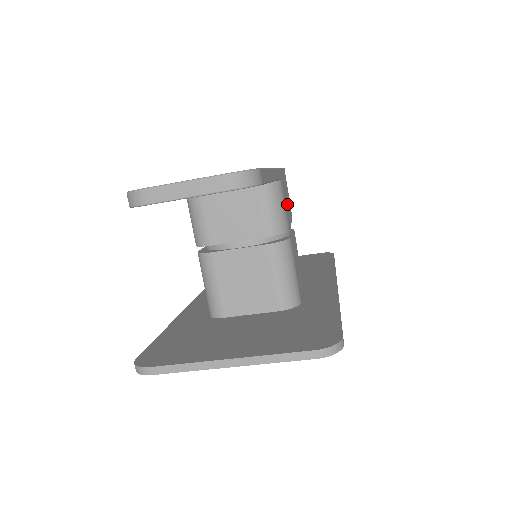
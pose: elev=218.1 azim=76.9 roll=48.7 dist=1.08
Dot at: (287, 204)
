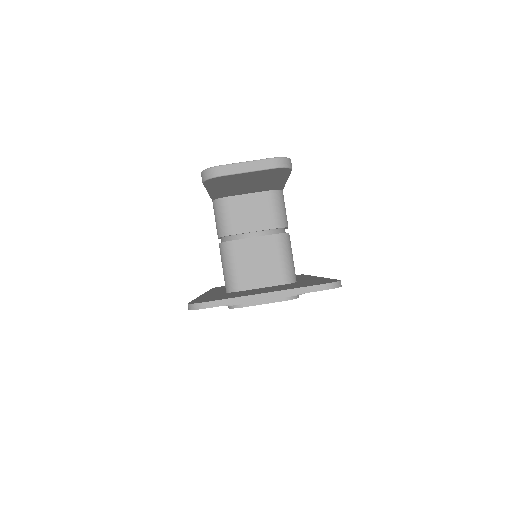
Dot at: occluded
